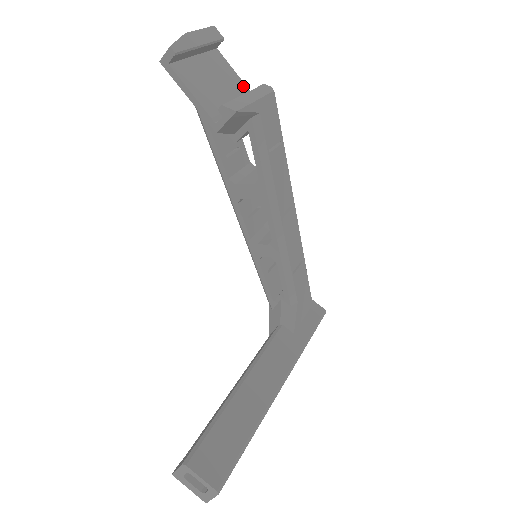
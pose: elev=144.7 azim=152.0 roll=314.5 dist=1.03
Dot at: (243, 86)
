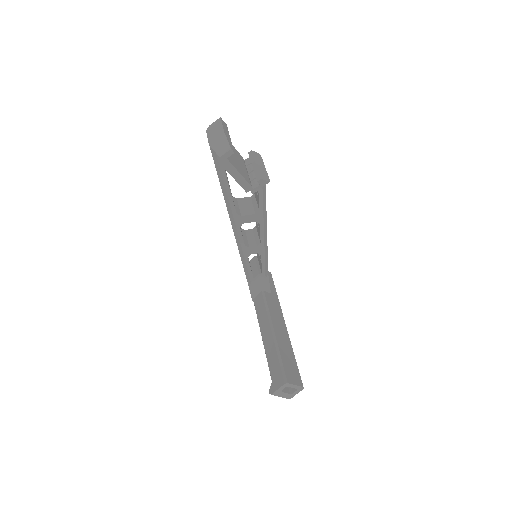
Dot at: (238, 153)
